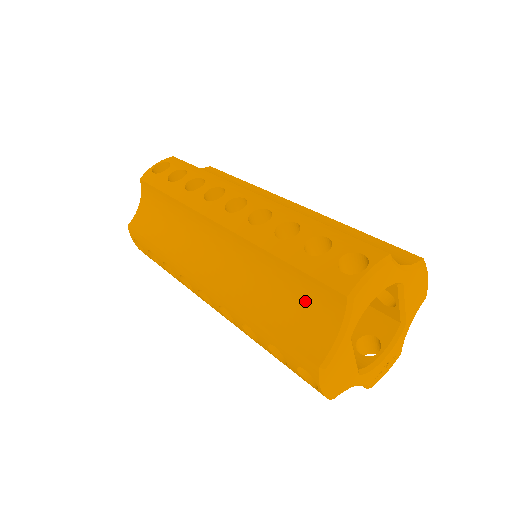
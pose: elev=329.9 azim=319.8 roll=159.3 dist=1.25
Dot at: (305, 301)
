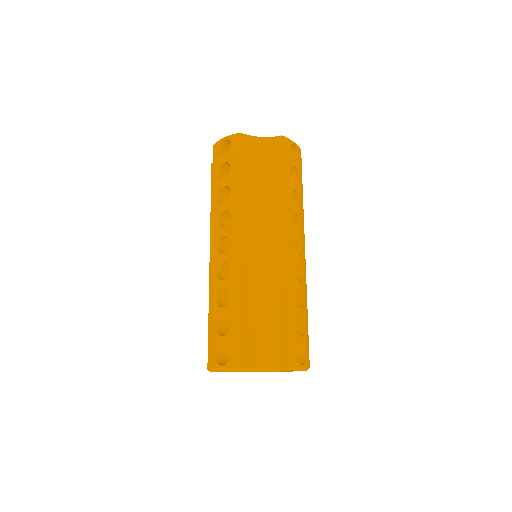
Dot at: occluded
